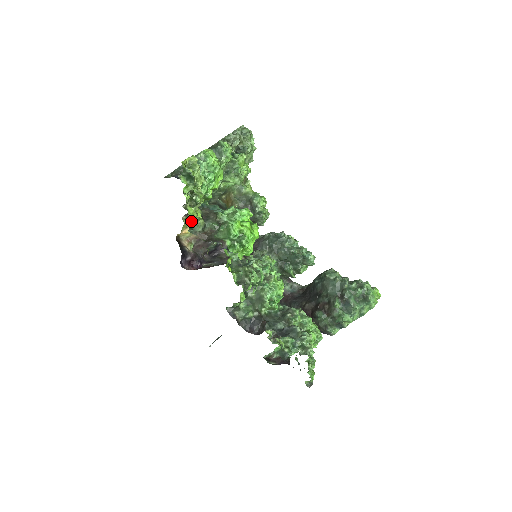
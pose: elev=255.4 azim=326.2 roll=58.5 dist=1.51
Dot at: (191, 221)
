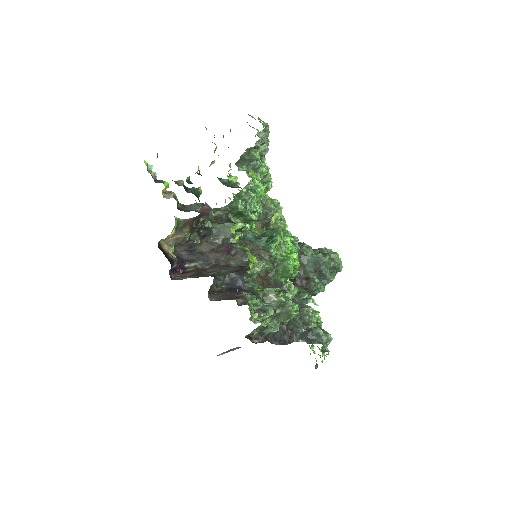
Dot at: occluded
